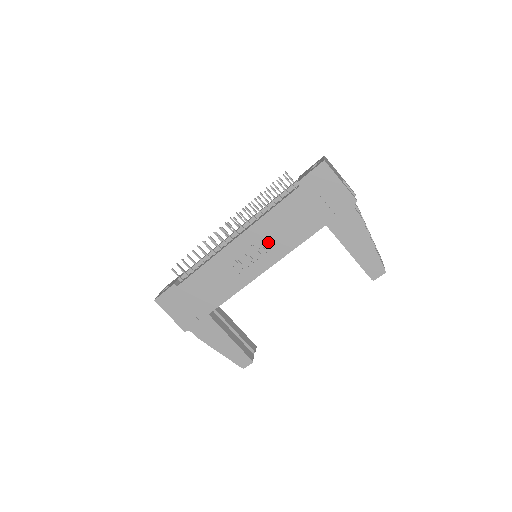
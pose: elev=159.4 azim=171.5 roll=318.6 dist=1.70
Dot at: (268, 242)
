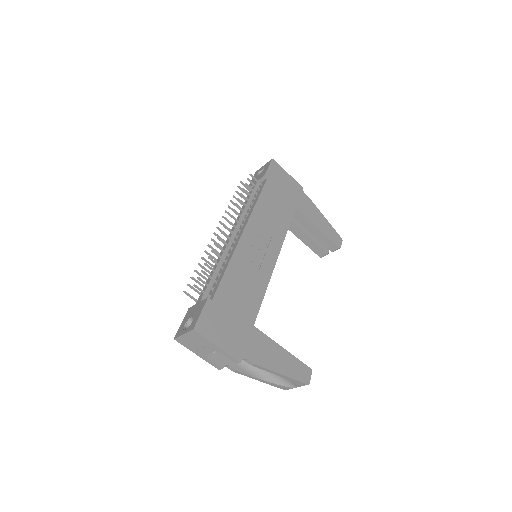
Dot at: (268, 229)
